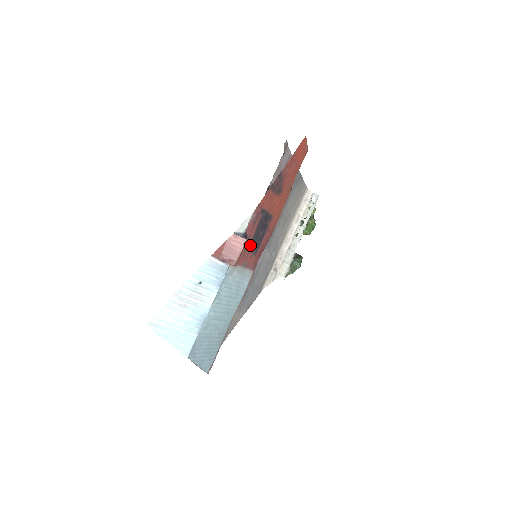
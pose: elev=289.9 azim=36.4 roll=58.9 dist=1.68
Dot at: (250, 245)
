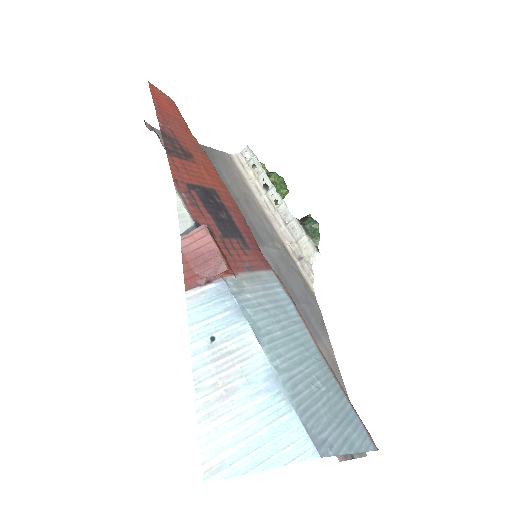
Dot at: (225, 238)
